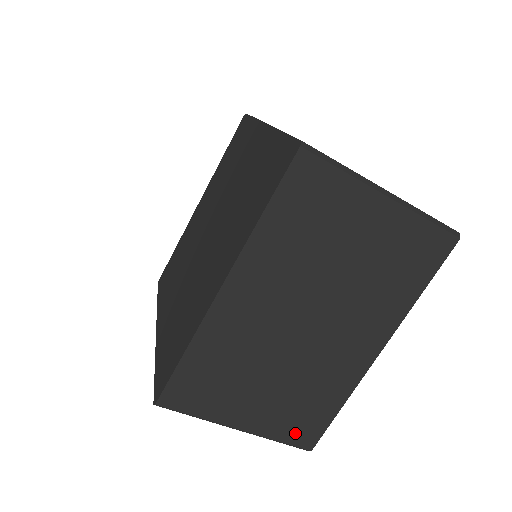
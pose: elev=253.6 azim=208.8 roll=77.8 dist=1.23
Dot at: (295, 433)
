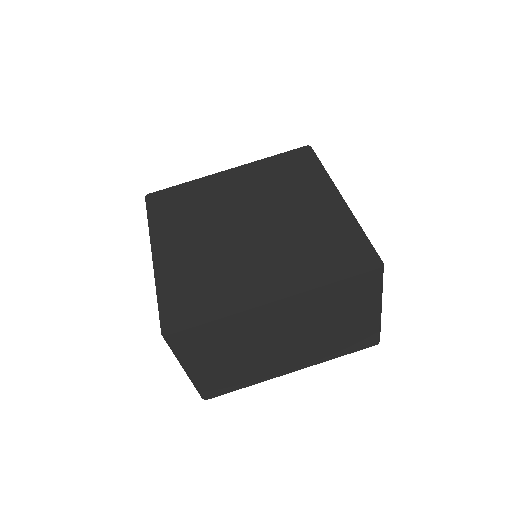
Dot at: (210, 388)
